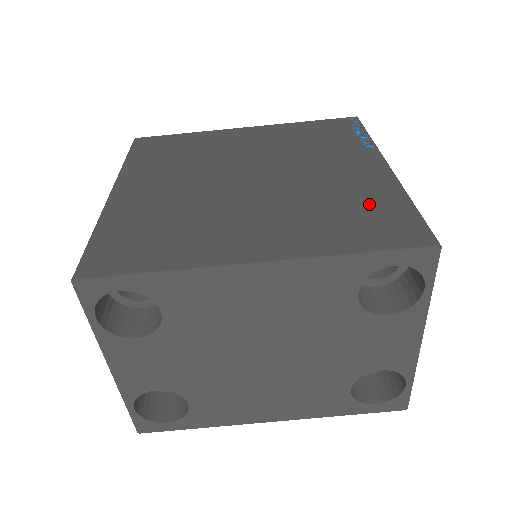
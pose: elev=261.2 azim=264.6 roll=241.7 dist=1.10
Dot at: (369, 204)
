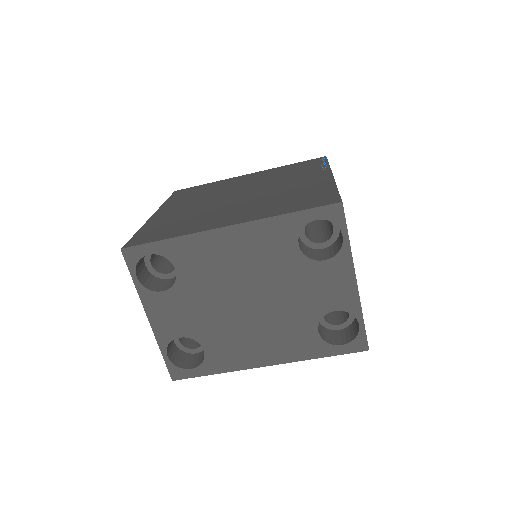
Dot at: (308, 193)
